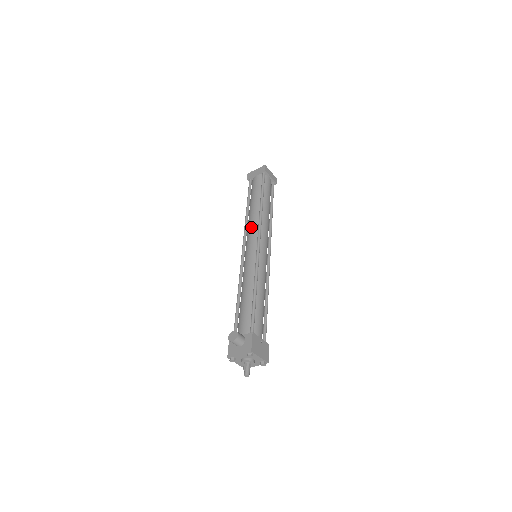
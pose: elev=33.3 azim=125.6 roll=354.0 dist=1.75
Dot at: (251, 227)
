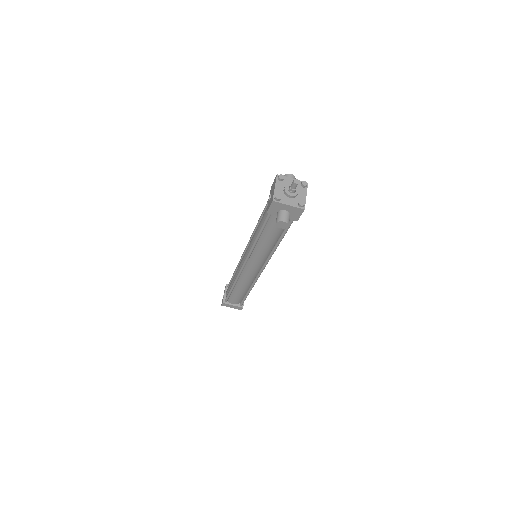
Dot at: occluded
